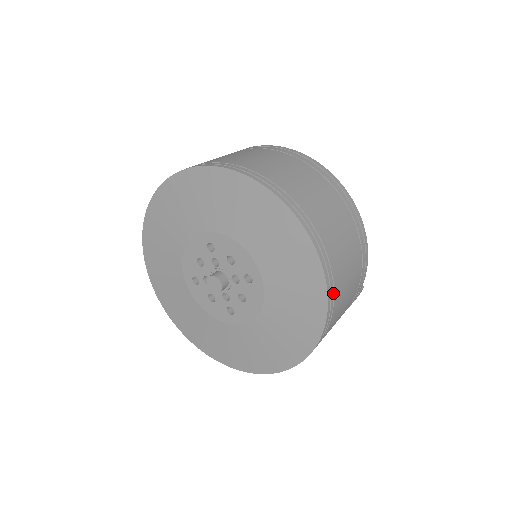
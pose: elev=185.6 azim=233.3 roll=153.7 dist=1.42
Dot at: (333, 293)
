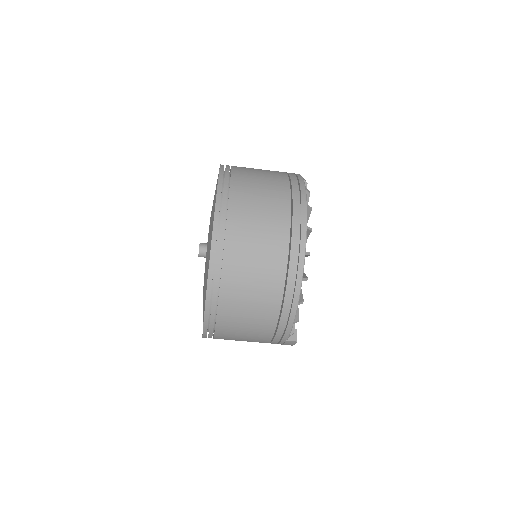
Dot at: occluded
